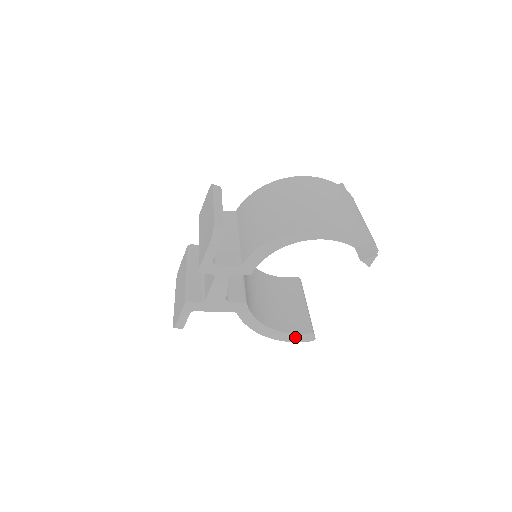
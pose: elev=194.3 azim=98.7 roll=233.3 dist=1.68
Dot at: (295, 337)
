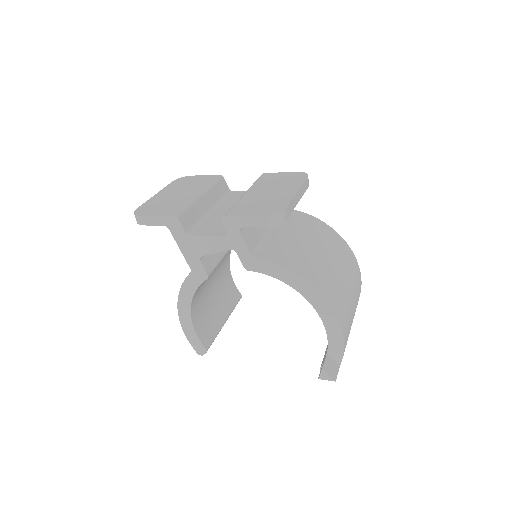
Dot at: (193, 337)
